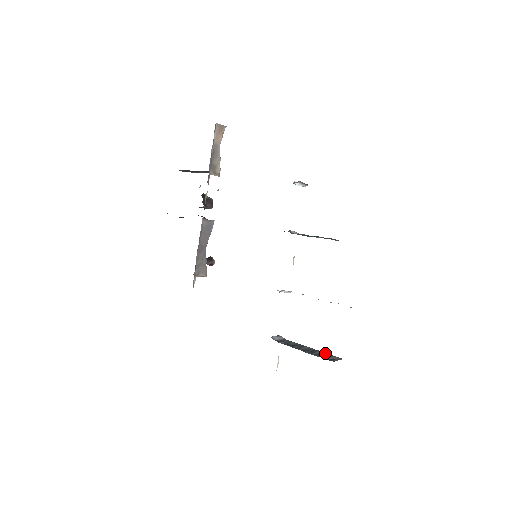
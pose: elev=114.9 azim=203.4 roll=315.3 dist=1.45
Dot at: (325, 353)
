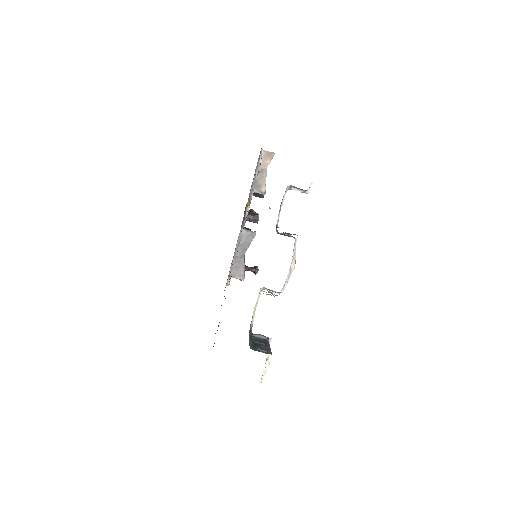
Dot at: (267, 349)
